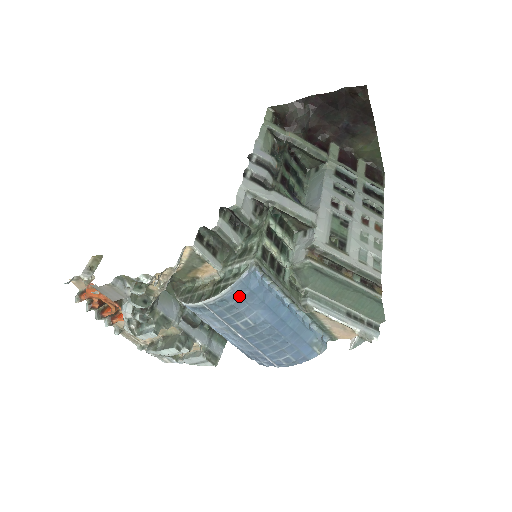
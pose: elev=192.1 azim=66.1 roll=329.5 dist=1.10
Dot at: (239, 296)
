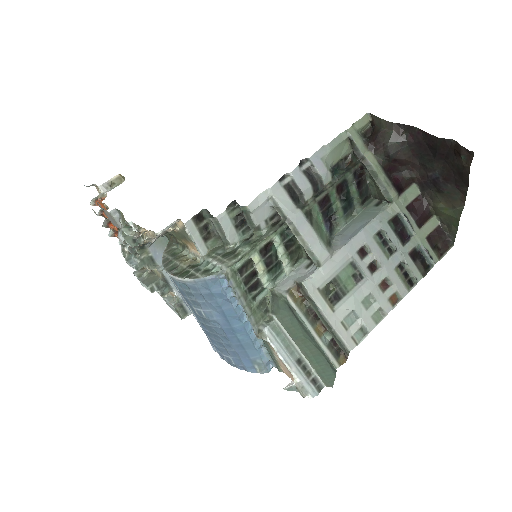
Dot at: (199, 290)
